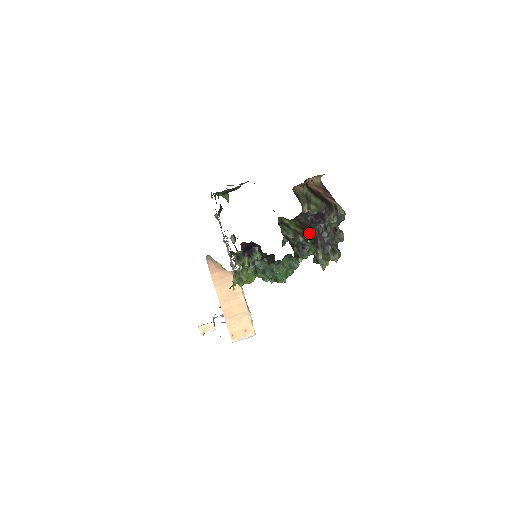
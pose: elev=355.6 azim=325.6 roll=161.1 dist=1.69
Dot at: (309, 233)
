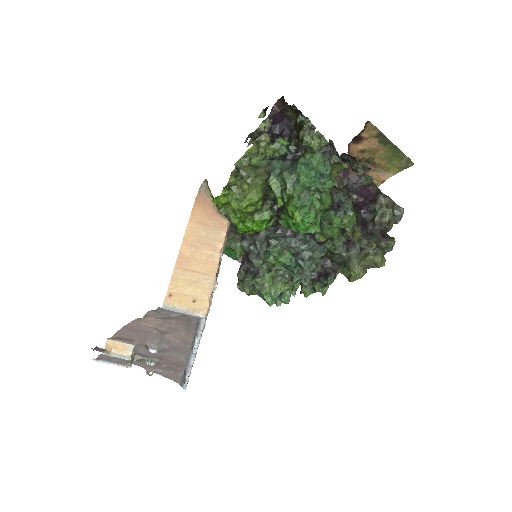
Dot at: occluded
